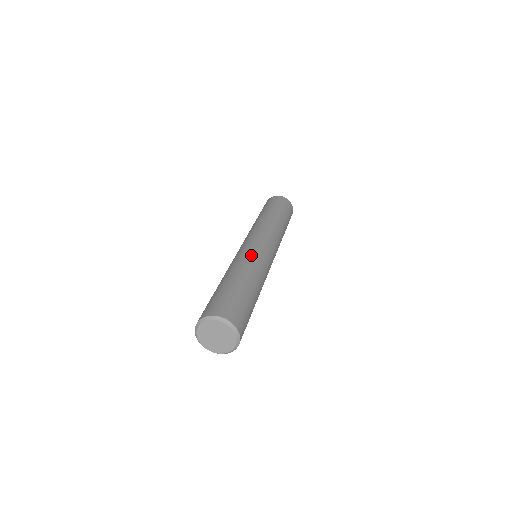
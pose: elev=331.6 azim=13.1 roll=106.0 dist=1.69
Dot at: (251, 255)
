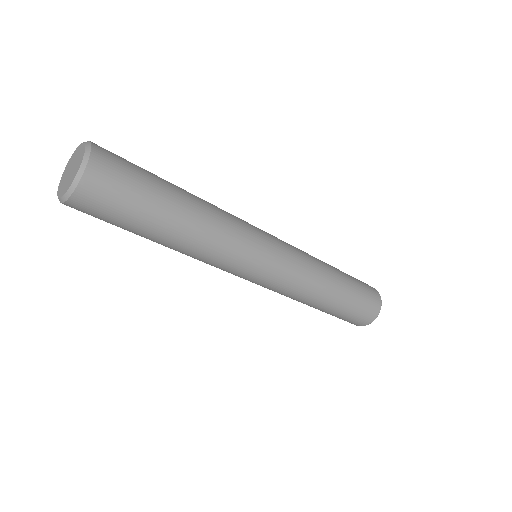
Dot at: (231, 214)
